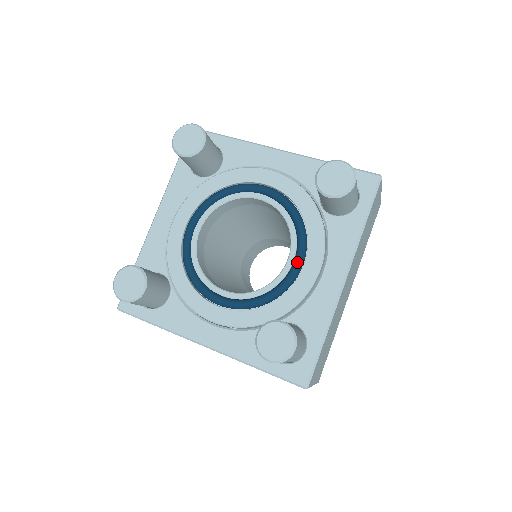
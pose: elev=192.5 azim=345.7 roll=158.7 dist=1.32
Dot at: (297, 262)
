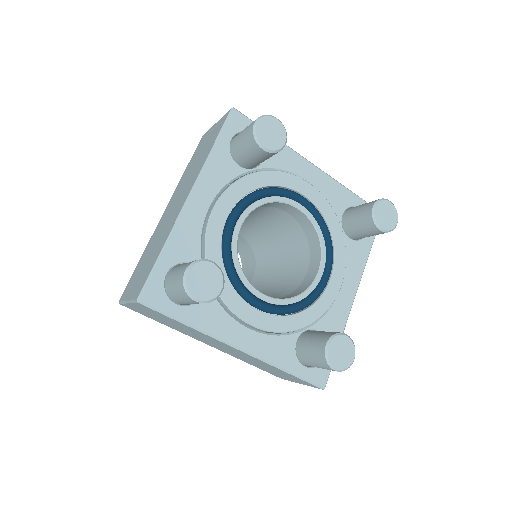
Dot at: (327, 276)
